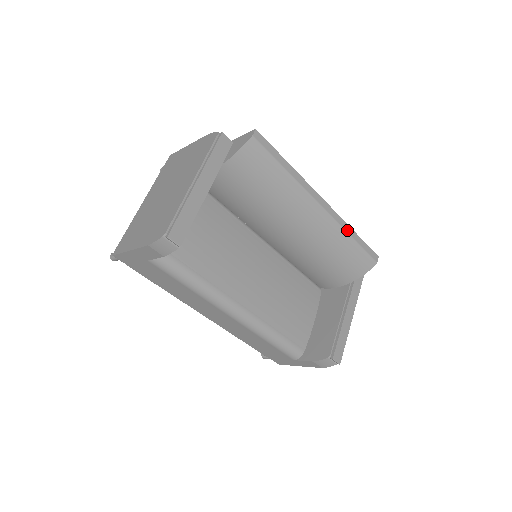
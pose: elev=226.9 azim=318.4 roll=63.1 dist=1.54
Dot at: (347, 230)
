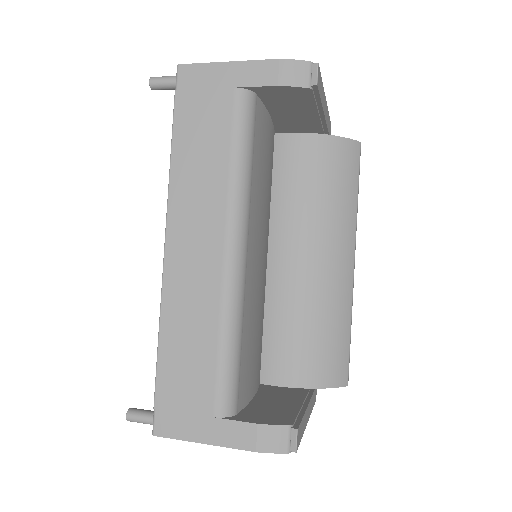
Dot at: occluded
